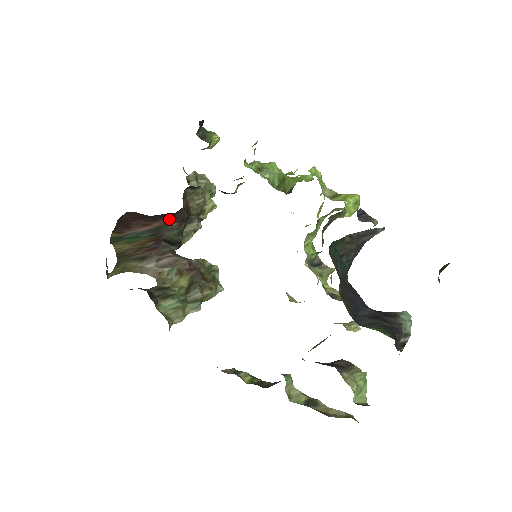
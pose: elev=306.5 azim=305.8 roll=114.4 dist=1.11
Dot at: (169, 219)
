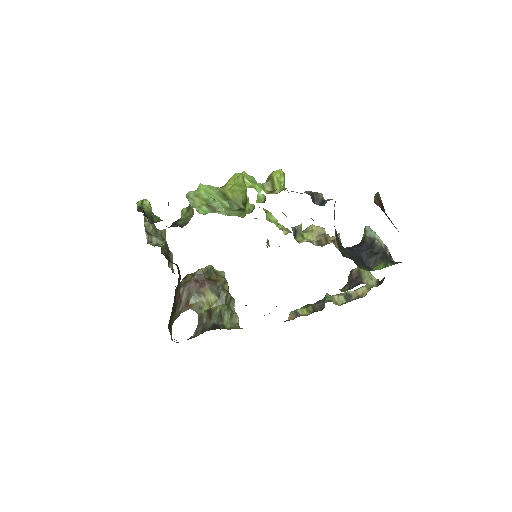
Dot at: occluded
